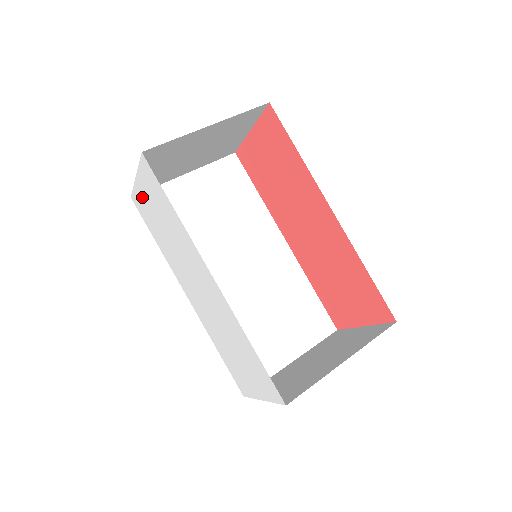
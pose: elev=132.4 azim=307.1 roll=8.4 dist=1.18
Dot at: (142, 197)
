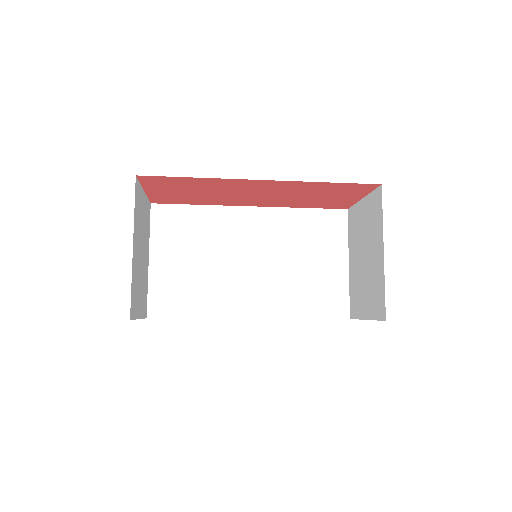
Dot at: occluded
